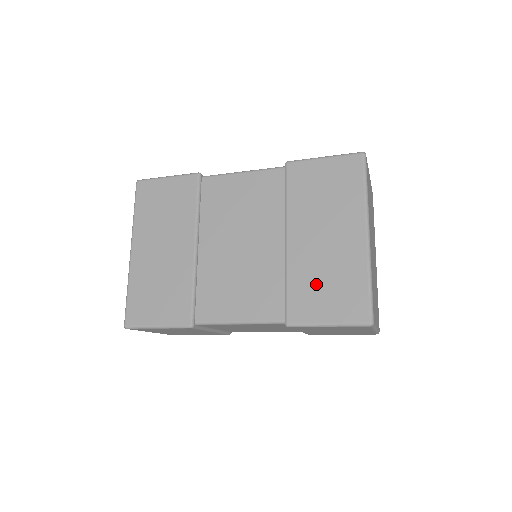
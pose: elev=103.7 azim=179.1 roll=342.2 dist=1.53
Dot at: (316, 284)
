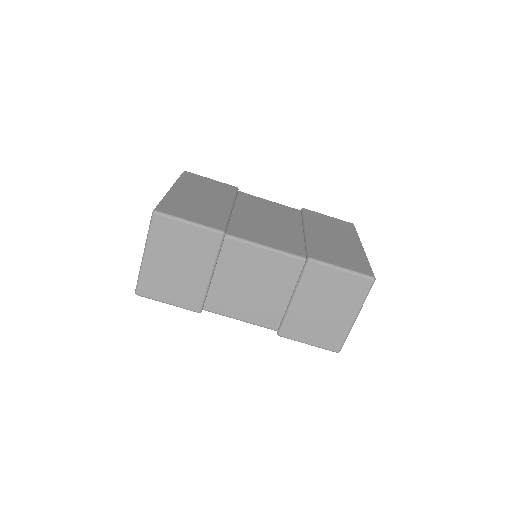
Dot at: (331, 251)
